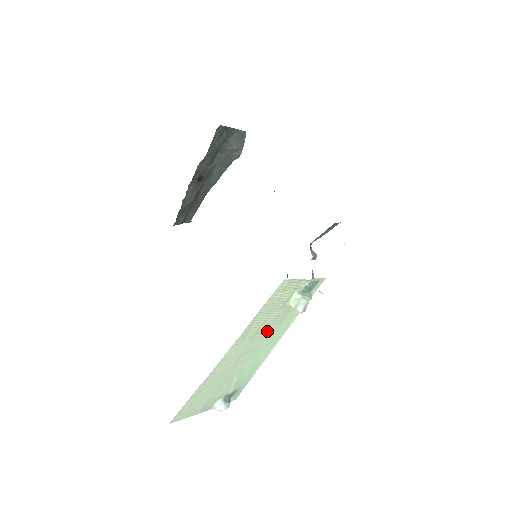
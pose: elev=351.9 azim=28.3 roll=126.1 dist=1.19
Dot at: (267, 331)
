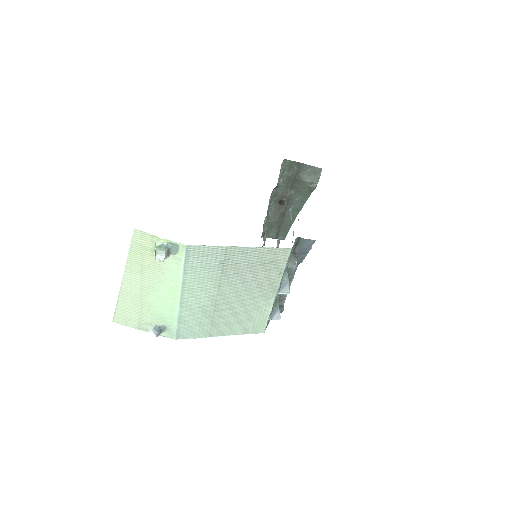
Dot at: (154, 274)
